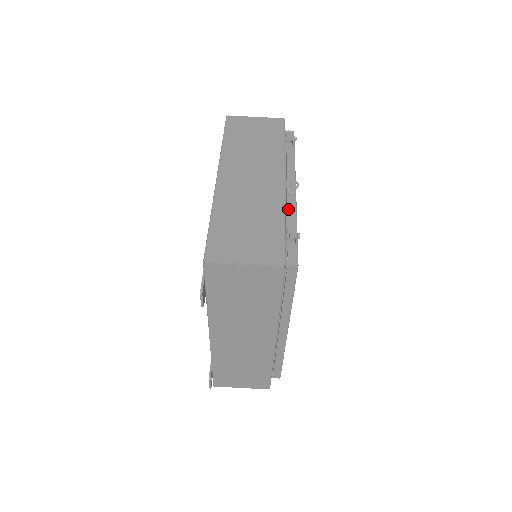
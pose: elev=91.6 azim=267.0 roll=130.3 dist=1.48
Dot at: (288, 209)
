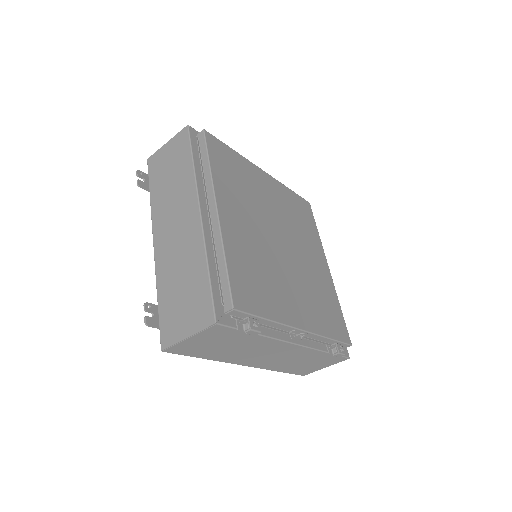
Dot at: (314, 339)
